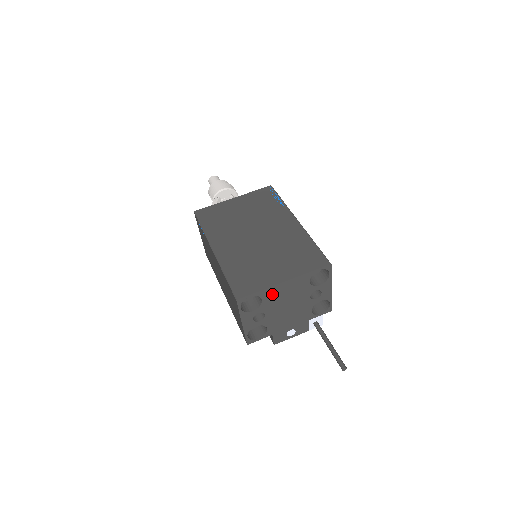
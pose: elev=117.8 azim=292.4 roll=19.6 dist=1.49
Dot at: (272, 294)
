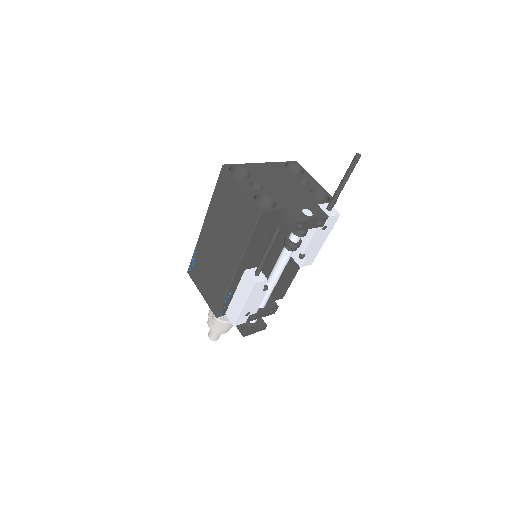
Dot at: (256, 170)
